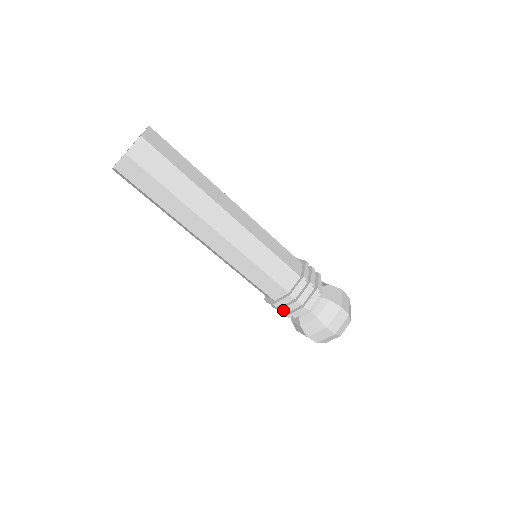
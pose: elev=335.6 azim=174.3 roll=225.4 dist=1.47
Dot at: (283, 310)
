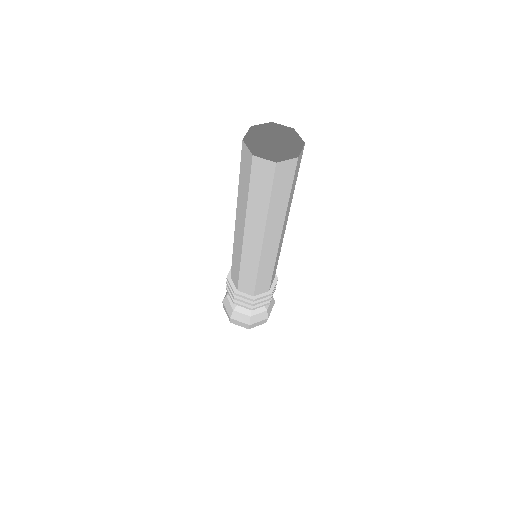
Dot at: (255, 304)
